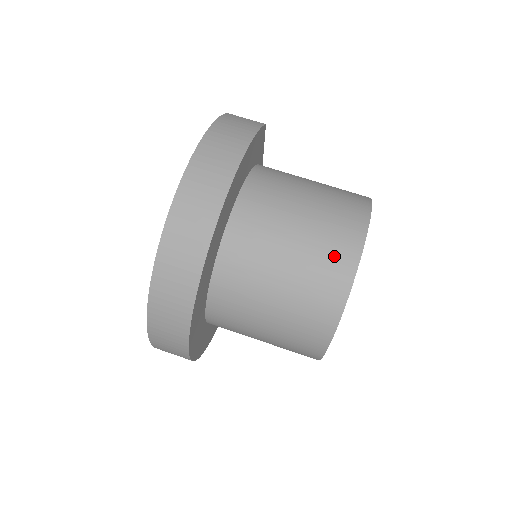
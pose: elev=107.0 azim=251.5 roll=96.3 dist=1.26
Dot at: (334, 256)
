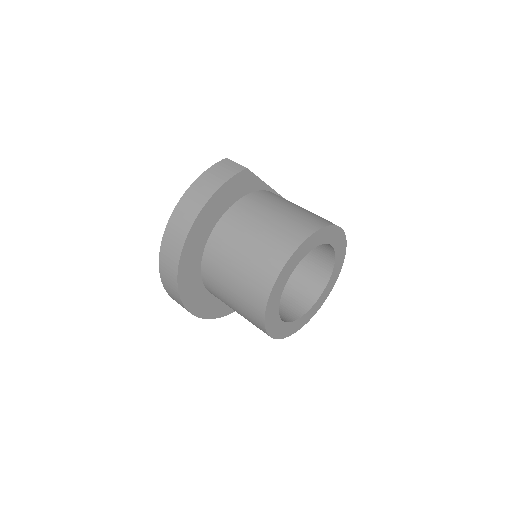
Dot at: (260, 276)
